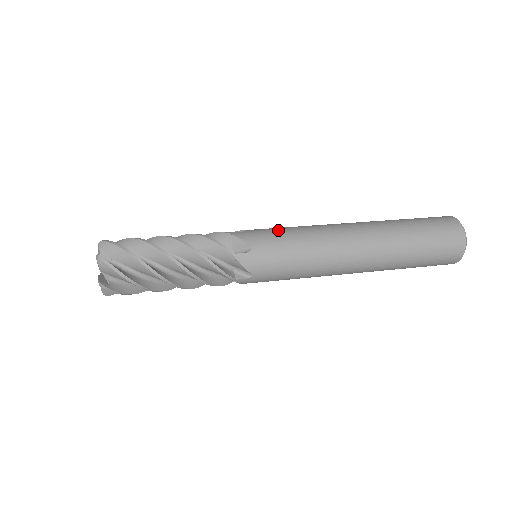
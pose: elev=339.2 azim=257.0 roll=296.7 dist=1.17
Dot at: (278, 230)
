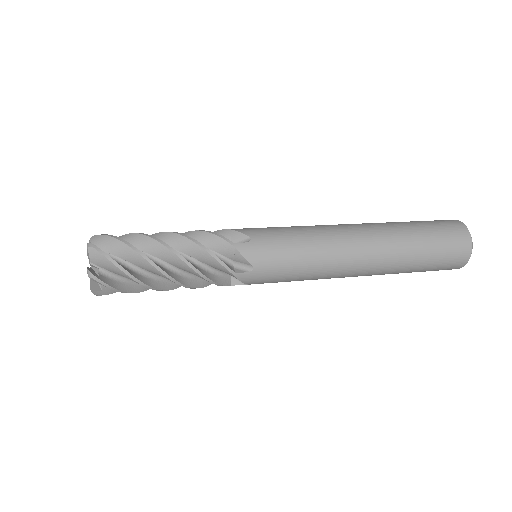
Dot at: (277, 227)
